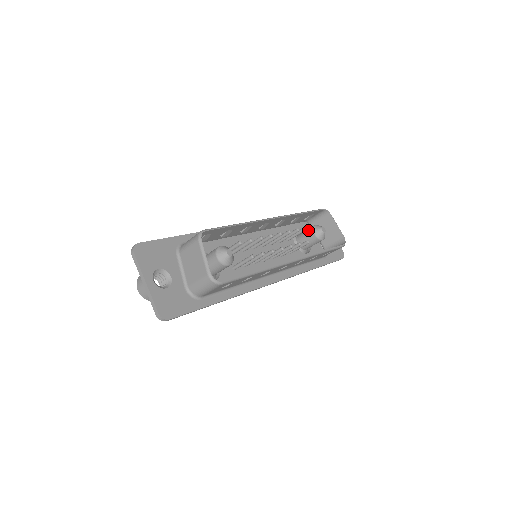
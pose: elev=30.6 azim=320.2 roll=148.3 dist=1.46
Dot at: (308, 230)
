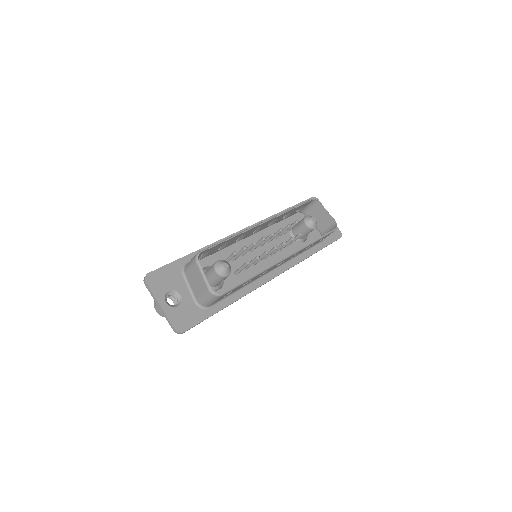
Dot at: (300, 222)
